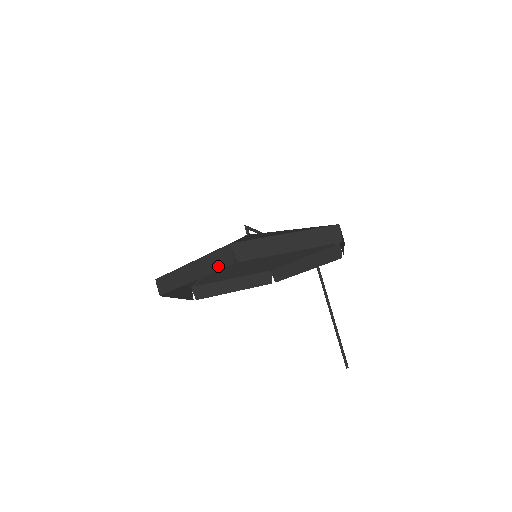
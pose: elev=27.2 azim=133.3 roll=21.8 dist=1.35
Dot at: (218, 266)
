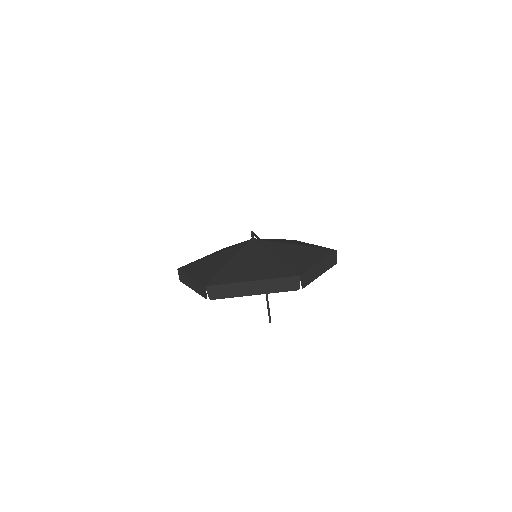
Dot at: (283, 289)
